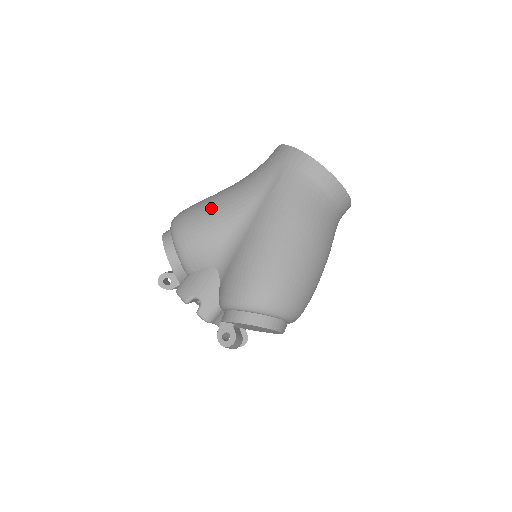
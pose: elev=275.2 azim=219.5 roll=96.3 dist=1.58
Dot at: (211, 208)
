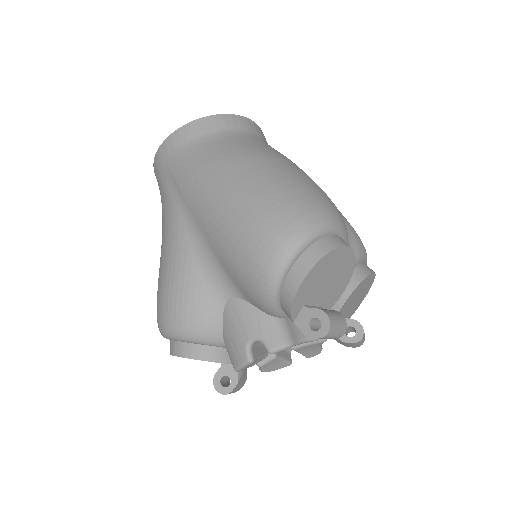
Dot at: (163, 271)
